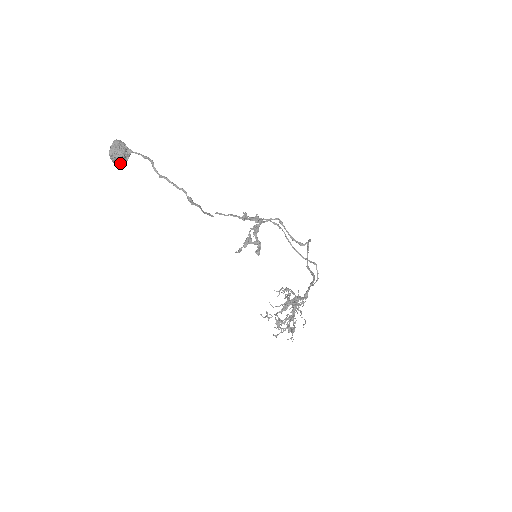
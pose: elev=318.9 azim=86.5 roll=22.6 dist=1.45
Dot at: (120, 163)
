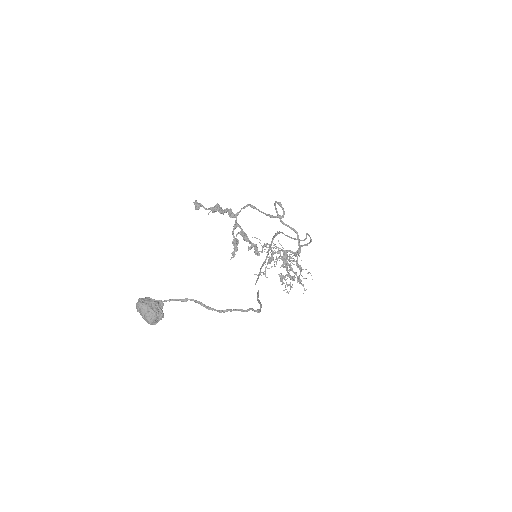
Dot at: occluded
